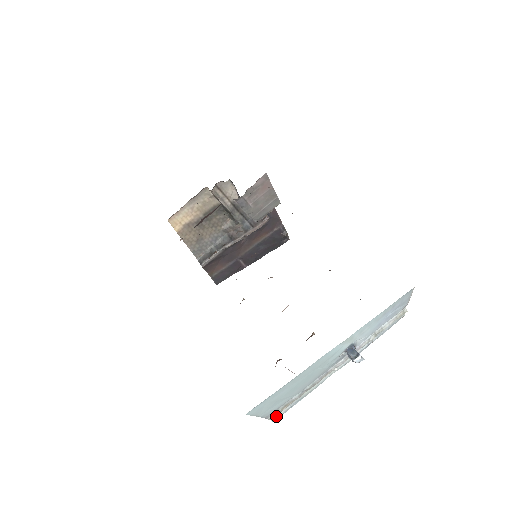
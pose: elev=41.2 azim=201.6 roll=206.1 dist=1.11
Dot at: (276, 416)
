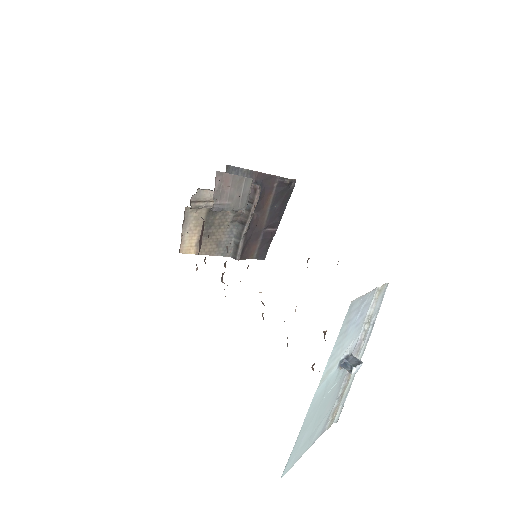
Dot at: (335, 418)
